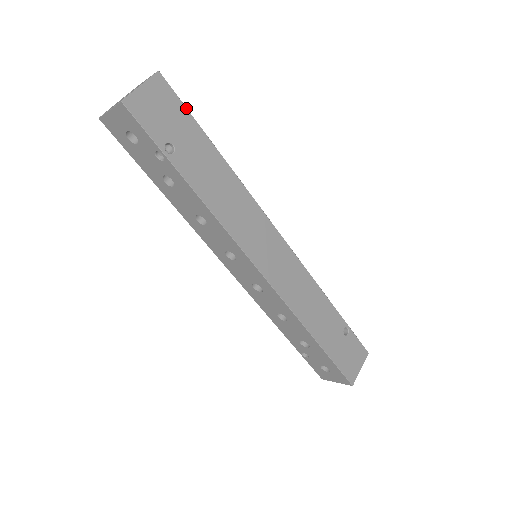
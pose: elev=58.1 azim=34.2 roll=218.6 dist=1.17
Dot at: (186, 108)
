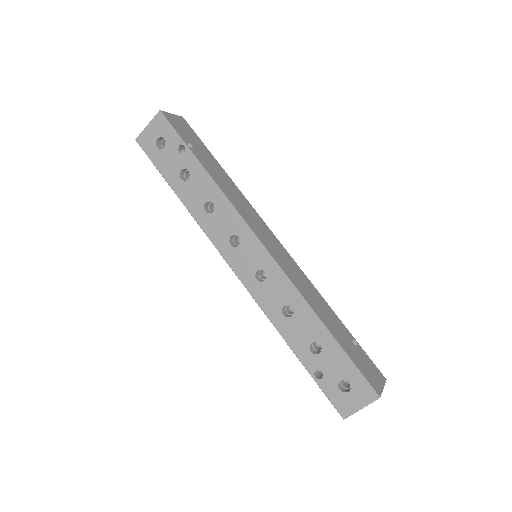
Dot at: (200, 139)
